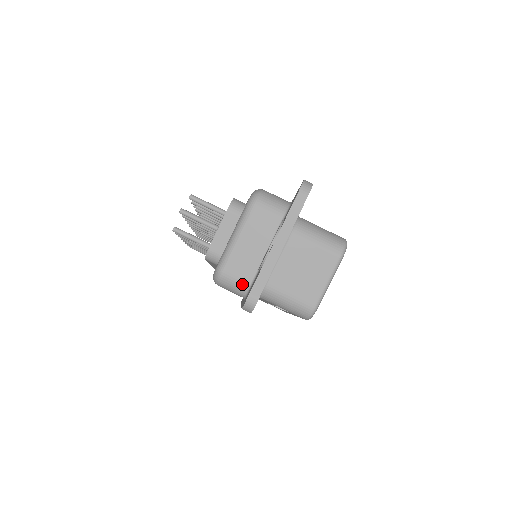
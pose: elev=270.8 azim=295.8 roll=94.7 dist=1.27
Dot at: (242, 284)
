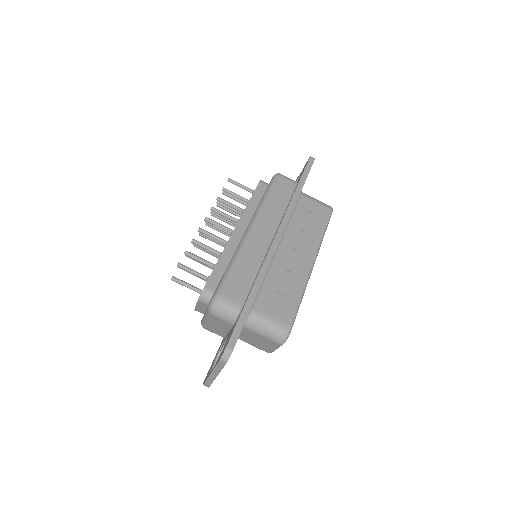
Dot at: occluded
